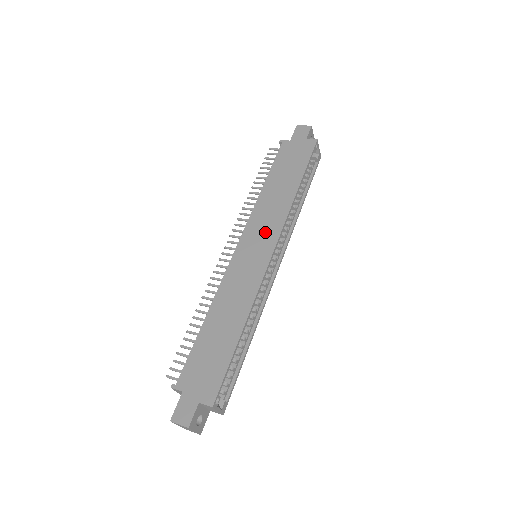
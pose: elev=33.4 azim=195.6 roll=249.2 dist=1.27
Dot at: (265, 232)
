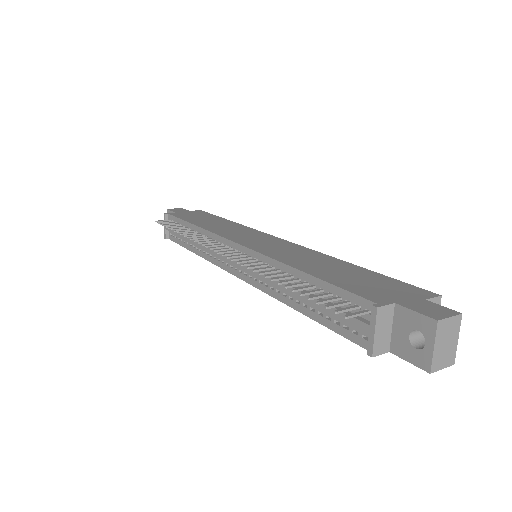
Dot at: (249, 234)
